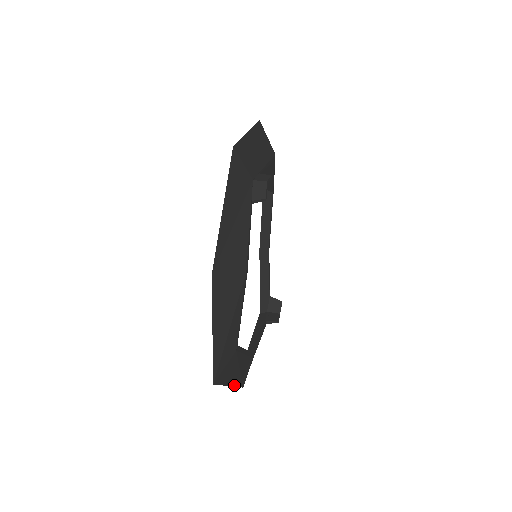
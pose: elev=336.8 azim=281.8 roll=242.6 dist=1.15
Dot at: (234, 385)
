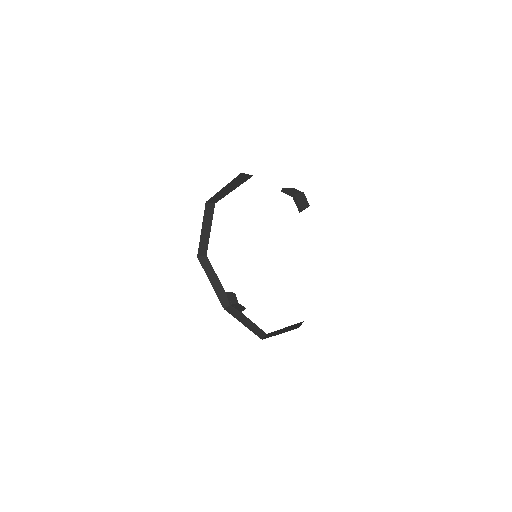
Dot at: occluded
